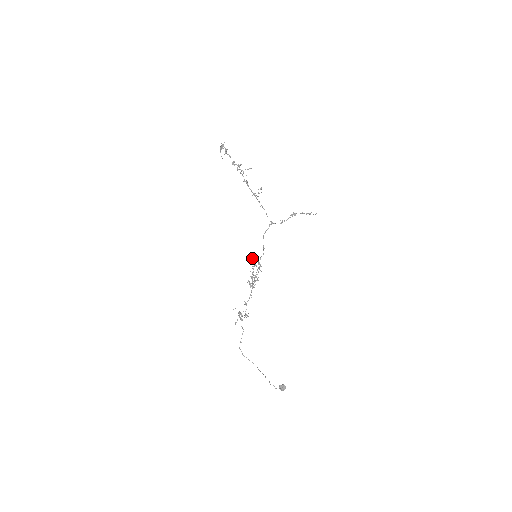
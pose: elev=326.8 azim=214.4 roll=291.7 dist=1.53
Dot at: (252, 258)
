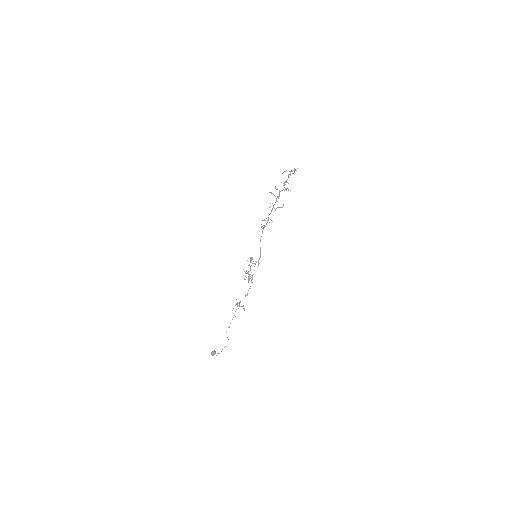
Dot at: occluded
